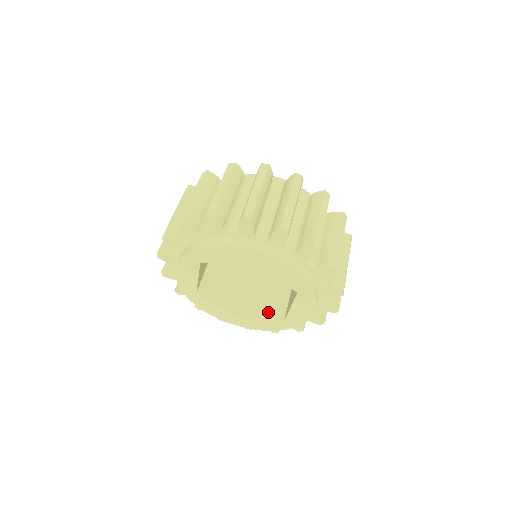
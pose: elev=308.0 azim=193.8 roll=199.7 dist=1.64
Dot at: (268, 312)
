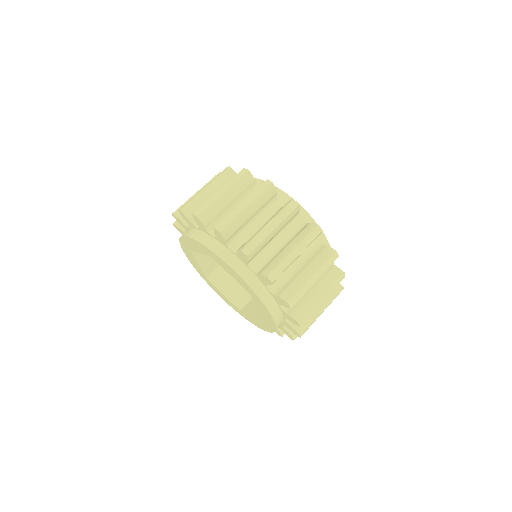
Dot at: (233, 293)
